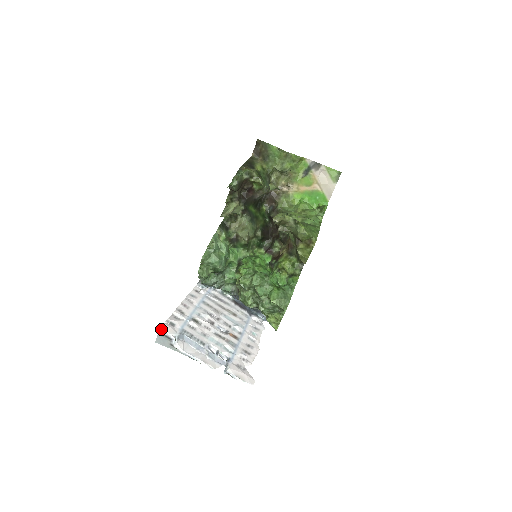
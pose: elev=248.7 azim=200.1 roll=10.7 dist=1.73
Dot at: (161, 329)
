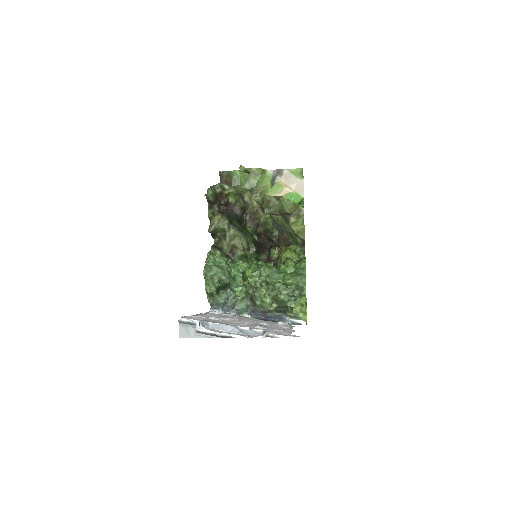
Dot at: (180, 317)
